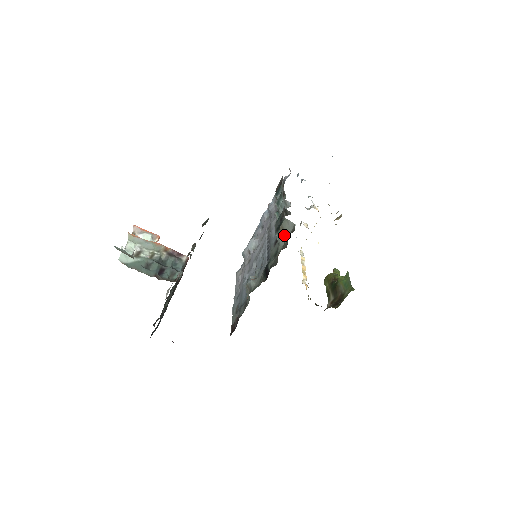
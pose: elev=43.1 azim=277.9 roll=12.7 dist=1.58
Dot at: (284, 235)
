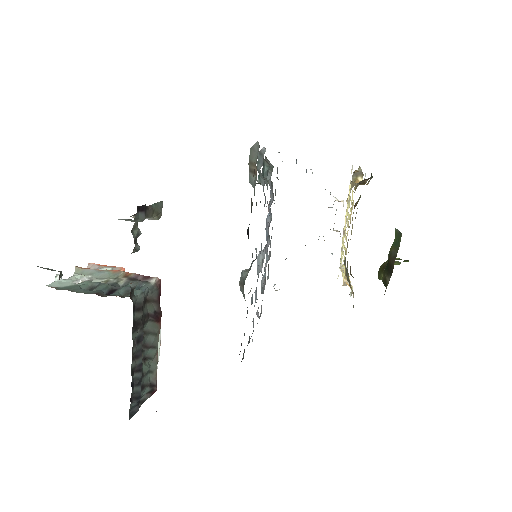
Dot at: (255, 170)
